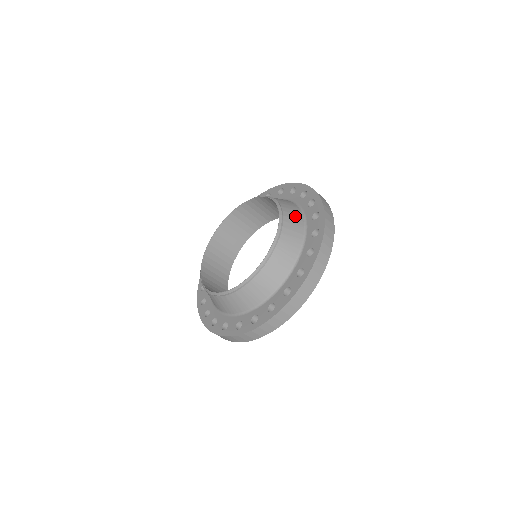
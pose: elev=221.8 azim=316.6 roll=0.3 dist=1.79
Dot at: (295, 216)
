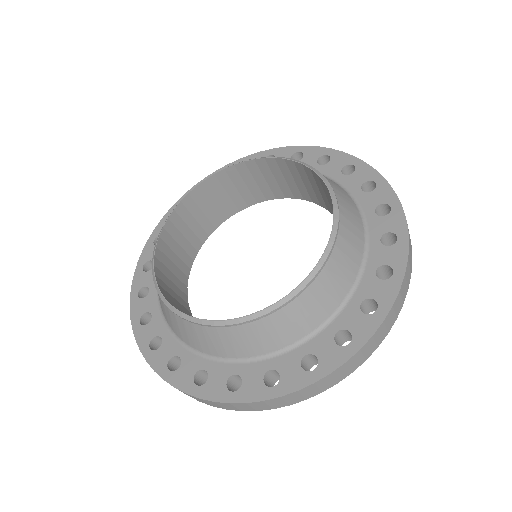
Dot at: (352, 251)
